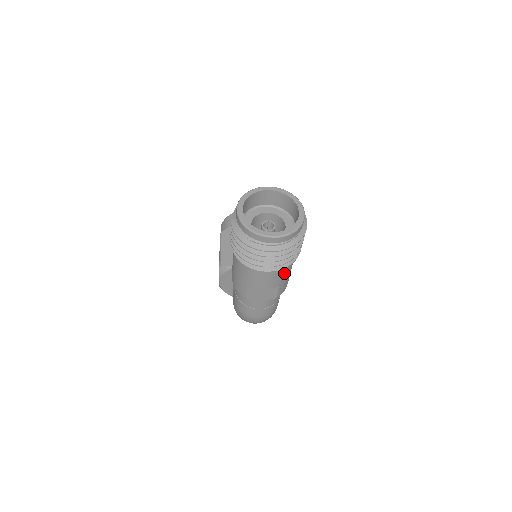
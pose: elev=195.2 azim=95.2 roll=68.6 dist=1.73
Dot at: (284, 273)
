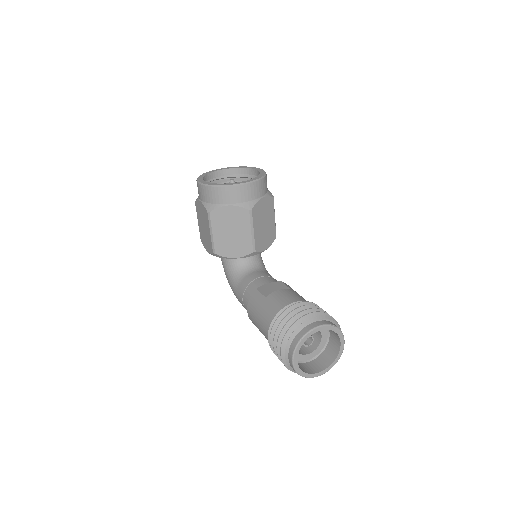
Dot at: occluded
